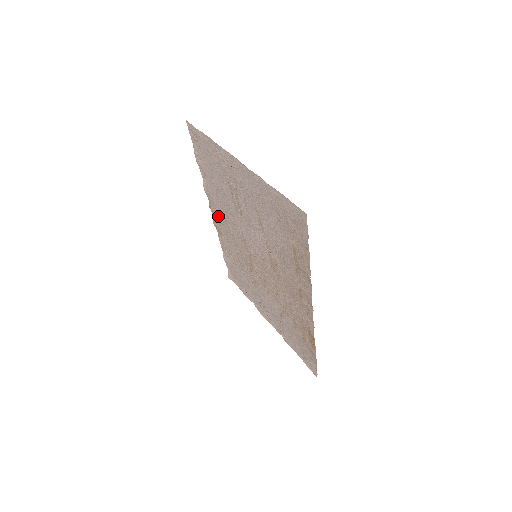
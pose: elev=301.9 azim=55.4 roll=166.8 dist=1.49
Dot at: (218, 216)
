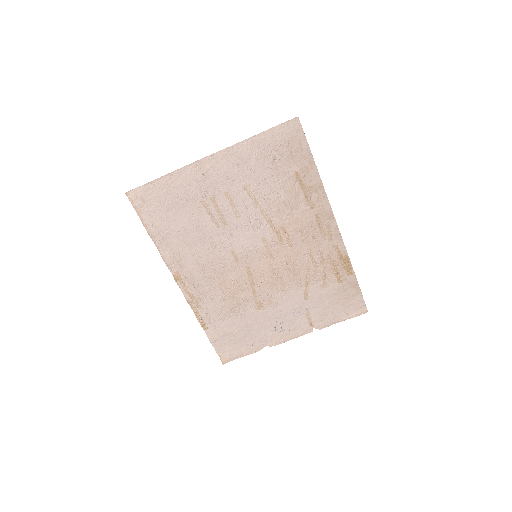
Dot at: (192, 276)
